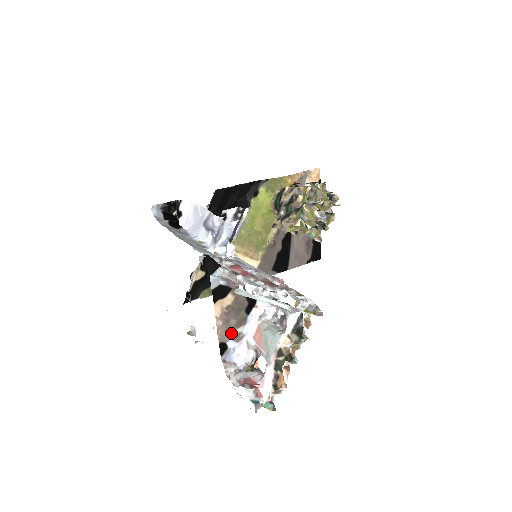
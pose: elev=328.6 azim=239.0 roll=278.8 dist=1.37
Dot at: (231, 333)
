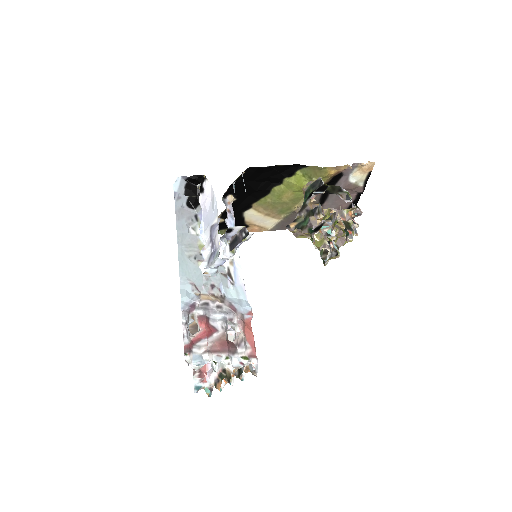
Dot at: occluded
